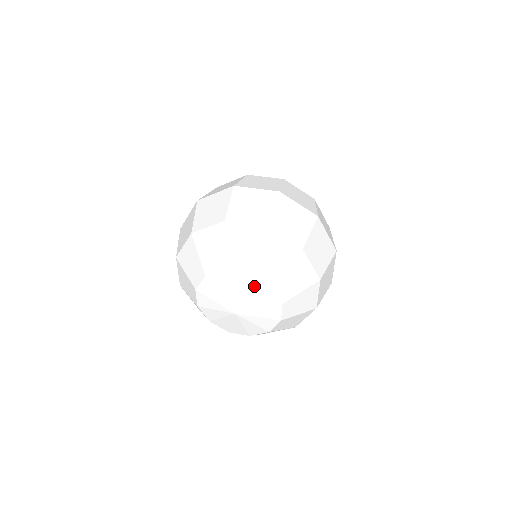
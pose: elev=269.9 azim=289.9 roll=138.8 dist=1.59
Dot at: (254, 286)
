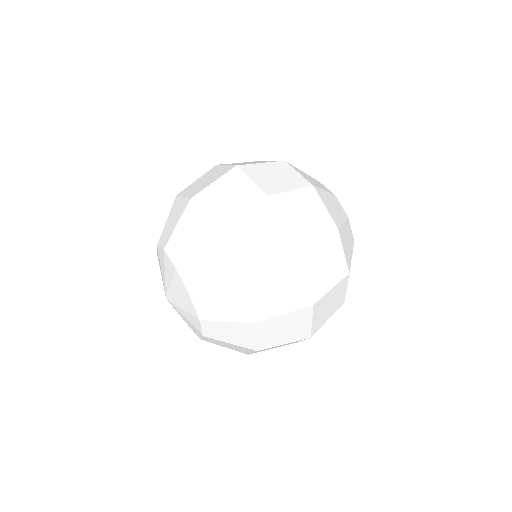
Dot at: (194, 321)
